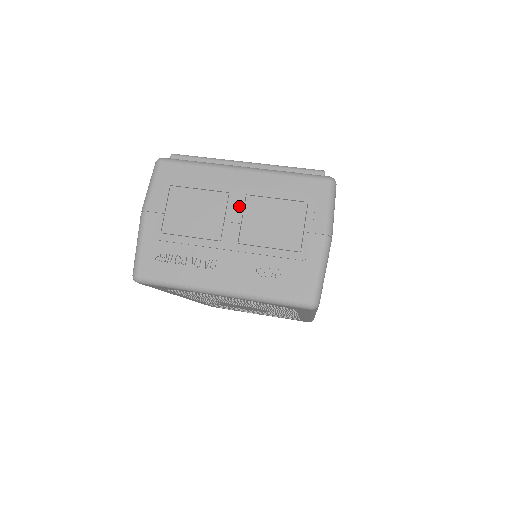
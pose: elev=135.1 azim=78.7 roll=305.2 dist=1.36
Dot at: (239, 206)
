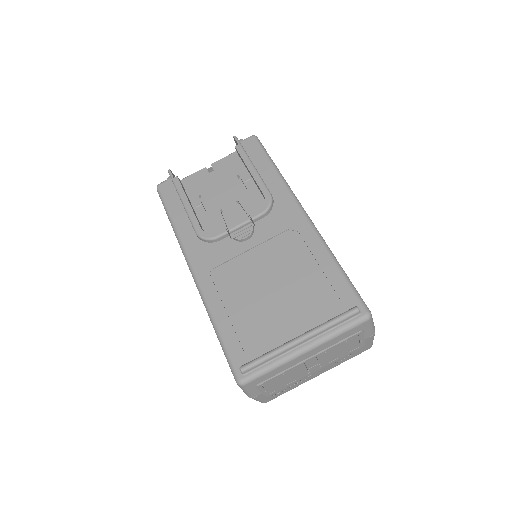
Dot at: (314, 362)
